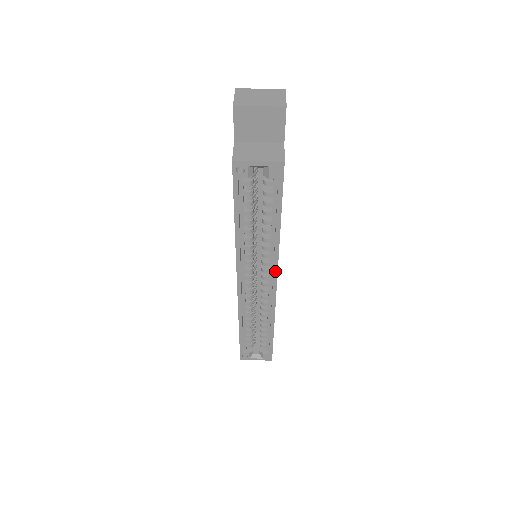
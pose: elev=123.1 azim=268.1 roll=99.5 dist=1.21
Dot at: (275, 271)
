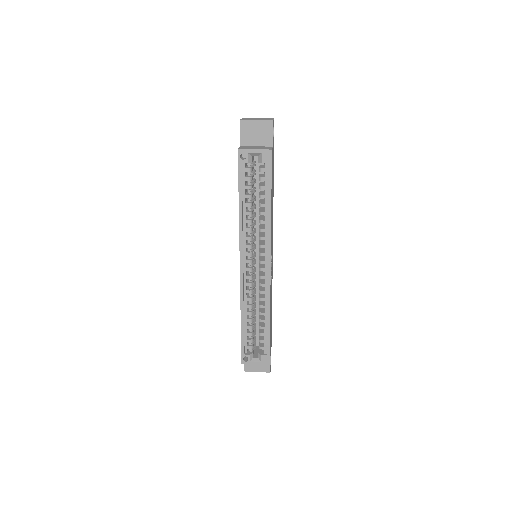
Dot at: (269, 251)
